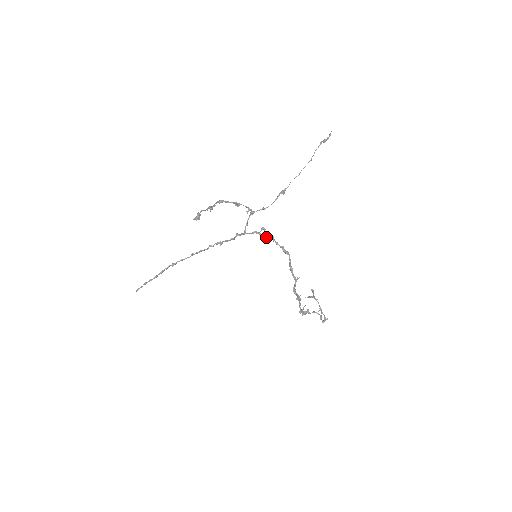
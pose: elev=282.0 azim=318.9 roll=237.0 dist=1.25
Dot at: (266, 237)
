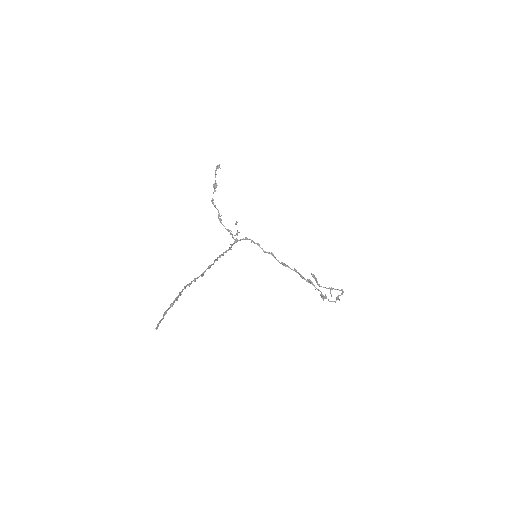
Dot at: (253, 241)
